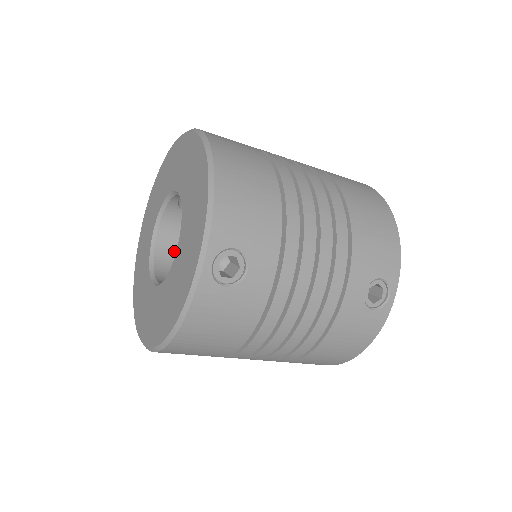
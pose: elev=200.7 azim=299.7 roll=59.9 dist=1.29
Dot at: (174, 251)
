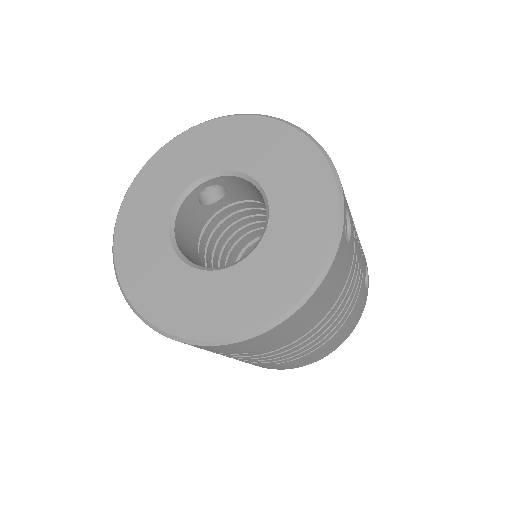
Dot at: (187, 248)
